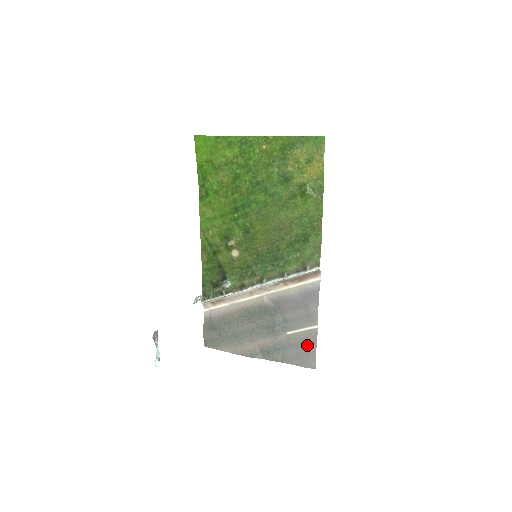
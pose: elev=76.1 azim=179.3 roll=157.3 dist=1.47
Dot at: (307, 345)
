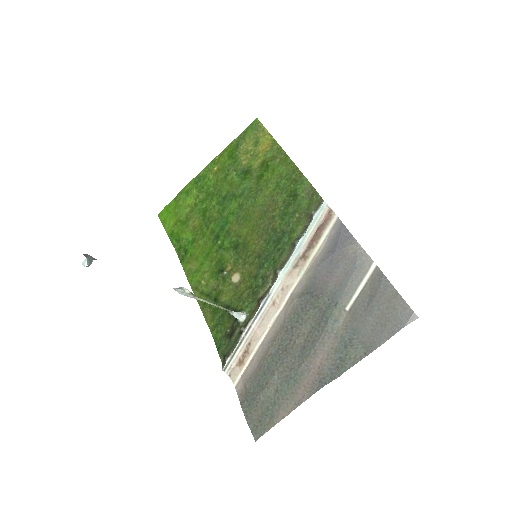
Dot at: (380, 296)
